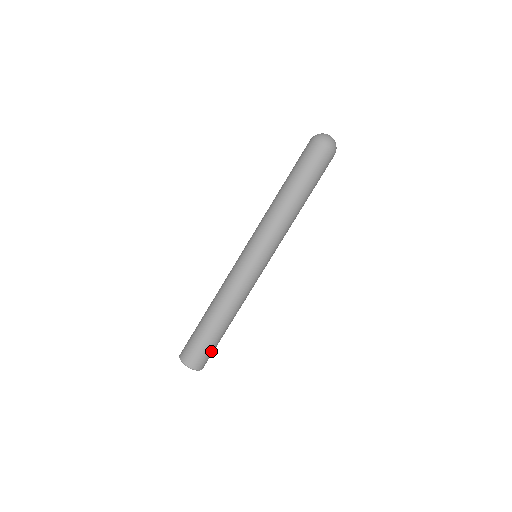
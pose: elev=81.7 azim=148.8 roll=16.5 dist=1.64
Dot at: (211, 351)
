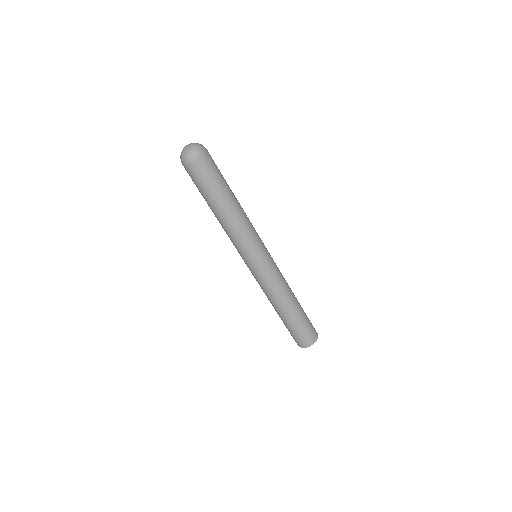
Dot at: (307, 327)
